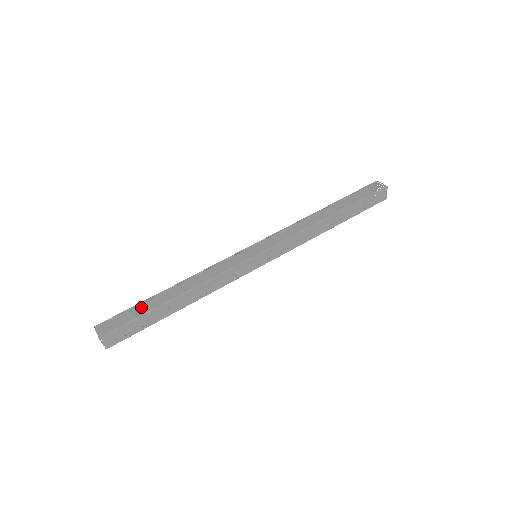
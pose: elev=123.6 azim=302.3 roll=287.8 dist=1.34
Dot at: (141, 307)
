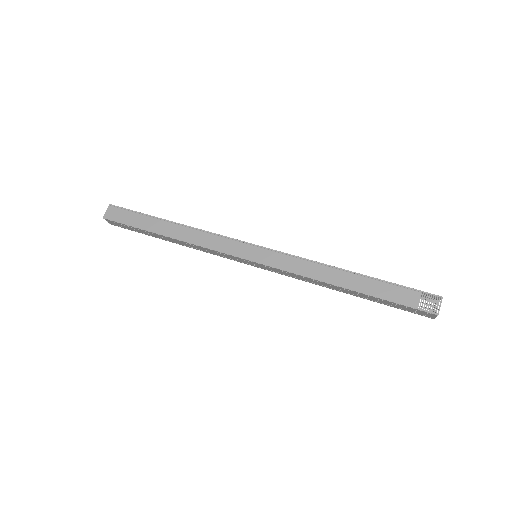
Dot at: (143, 219)
